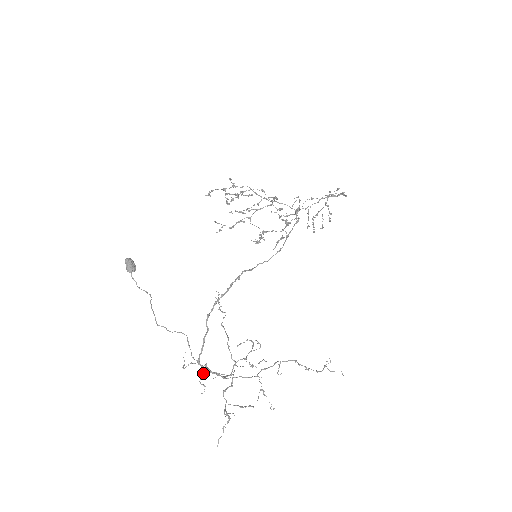
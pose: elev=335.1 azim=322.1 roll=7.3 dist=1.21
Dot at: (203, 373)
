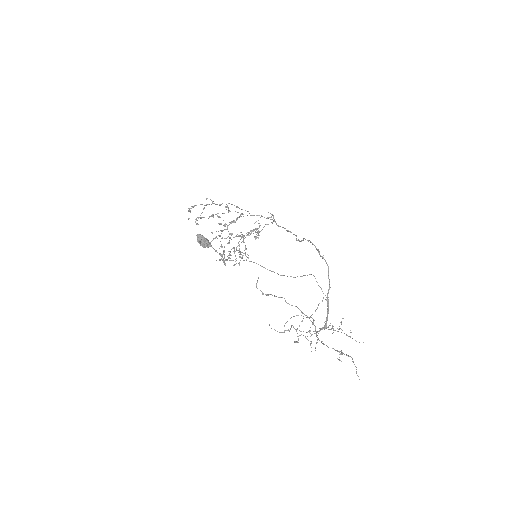
Dot at: (301, 334)
